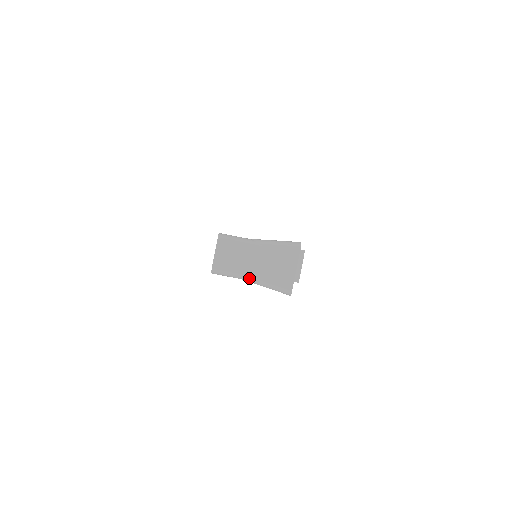
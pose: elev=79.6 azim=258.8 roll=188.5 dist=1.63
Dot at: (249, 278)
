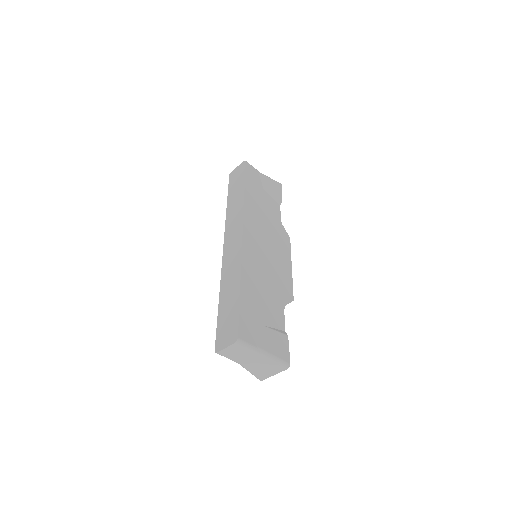
Dot at: occluded
